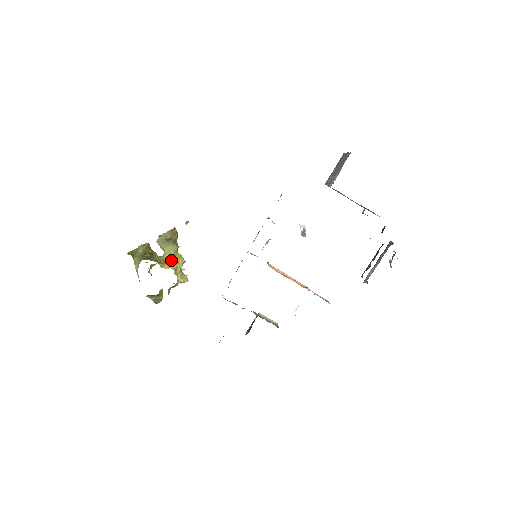
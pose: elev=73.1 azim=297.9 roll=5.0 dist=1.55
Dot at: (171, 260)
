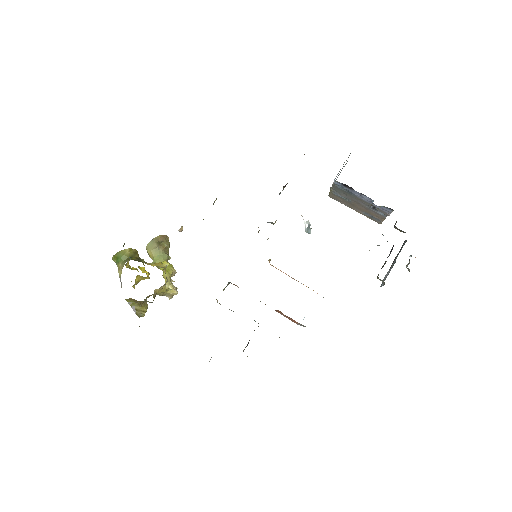
Dot at: (160, 262)
